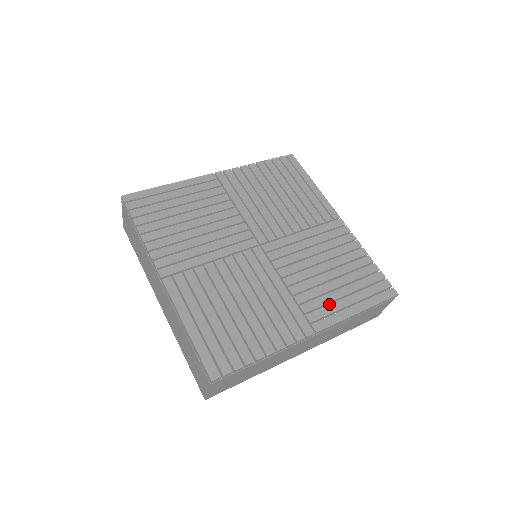
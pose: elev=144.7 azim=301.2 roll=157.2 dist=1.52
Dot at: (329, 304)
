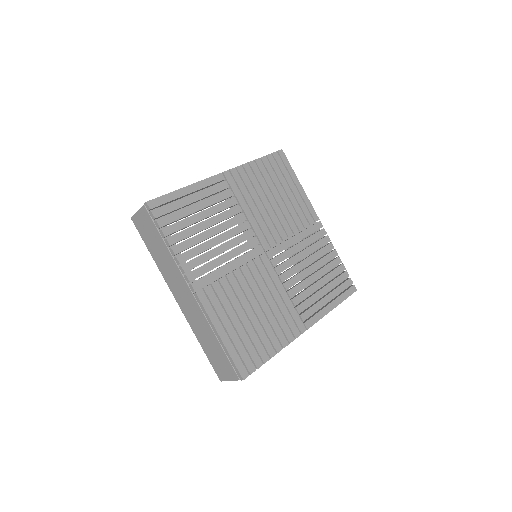
Dot at: (315, 304)
